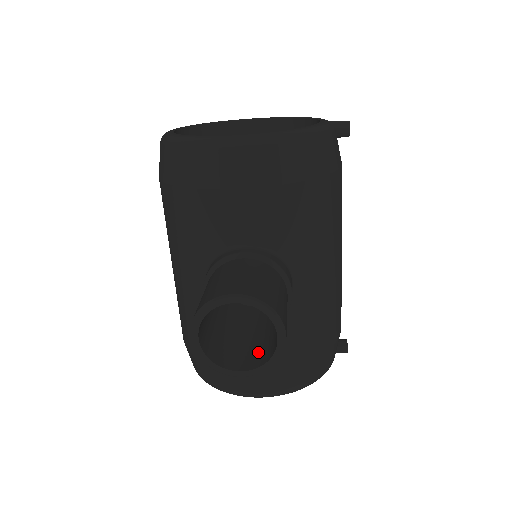
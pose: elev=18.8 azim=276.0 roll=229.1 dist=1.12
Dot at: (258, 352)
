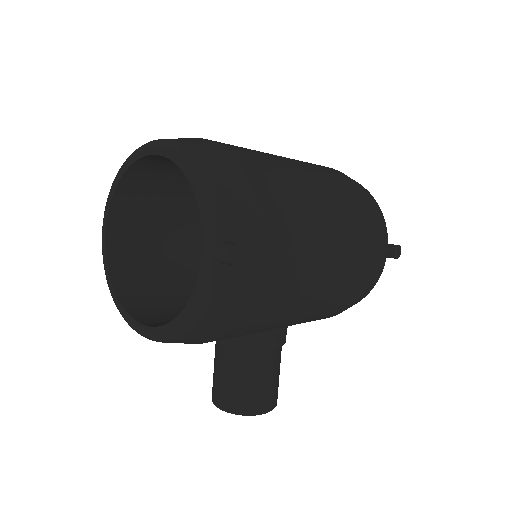
Dot at: occluded
